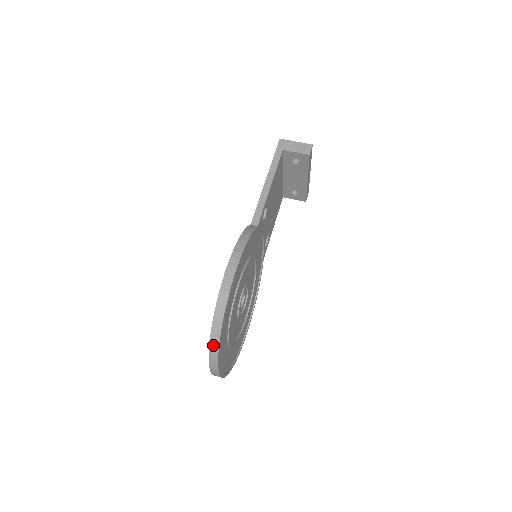
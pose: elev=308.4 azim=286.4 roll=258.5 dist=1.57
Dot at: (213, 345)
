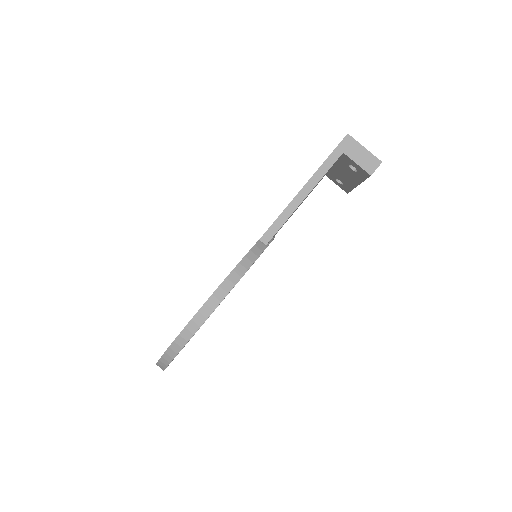
Dot at: (163, 362)
